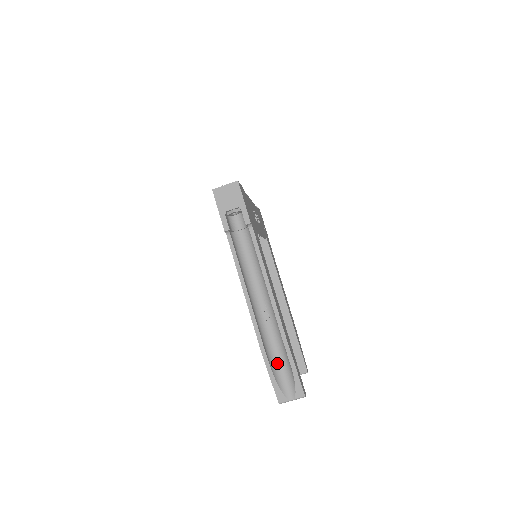
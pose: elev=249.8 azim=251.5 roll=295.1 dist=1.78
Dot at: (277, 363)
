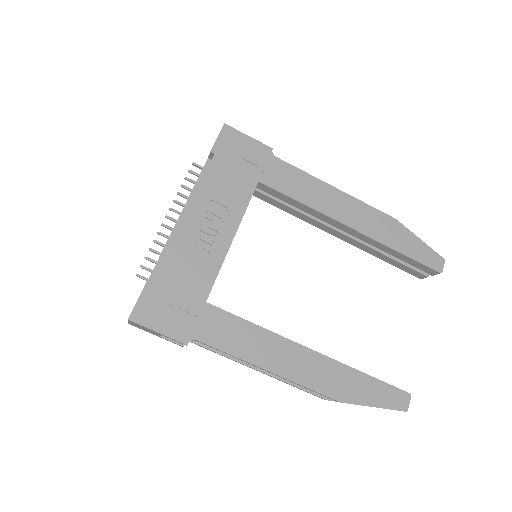
Dot at: occluded
